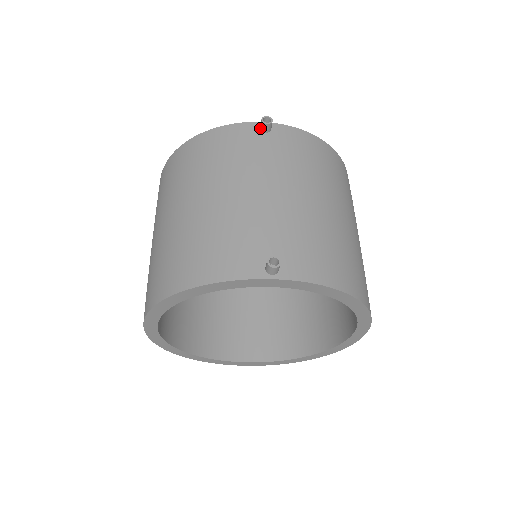
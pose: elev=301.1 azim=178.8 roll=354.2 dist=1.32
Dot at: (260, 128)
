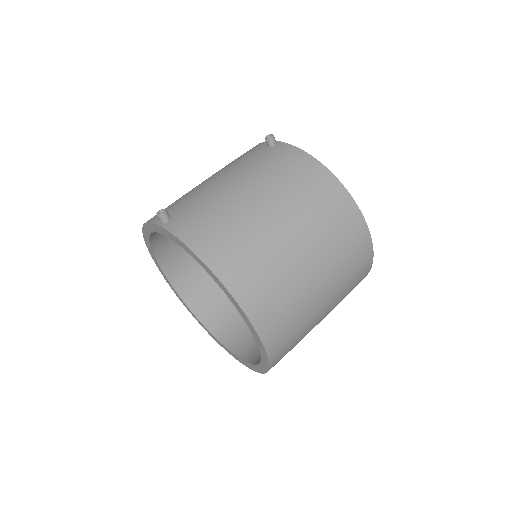
Dot at: occluded
